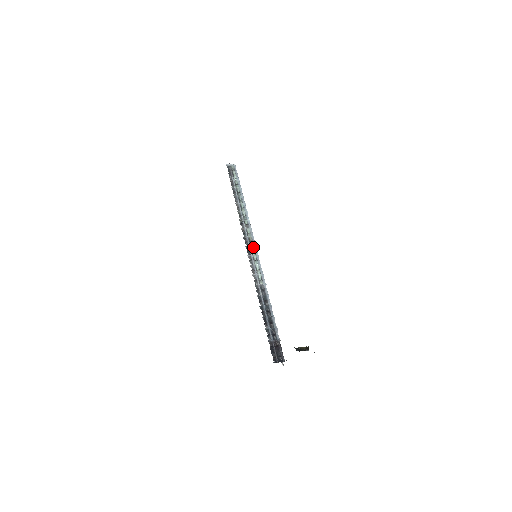
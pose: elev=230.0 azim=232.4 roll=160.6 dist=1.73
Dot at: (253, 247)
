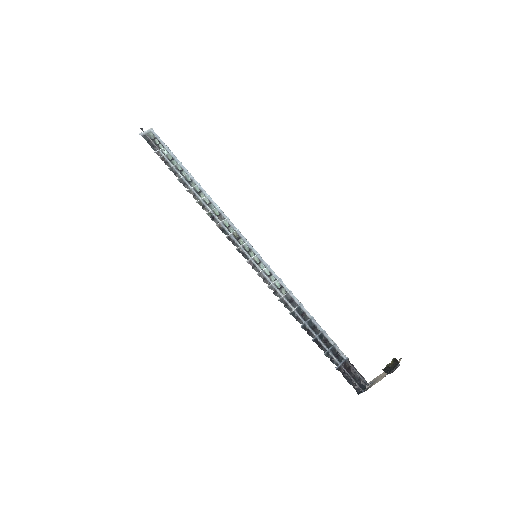
Dot at: (245, 245)
